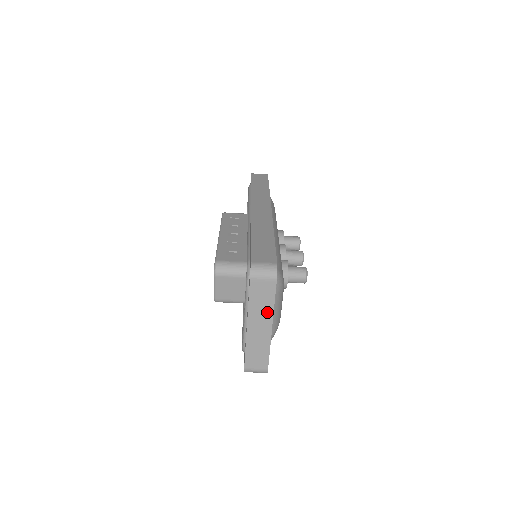
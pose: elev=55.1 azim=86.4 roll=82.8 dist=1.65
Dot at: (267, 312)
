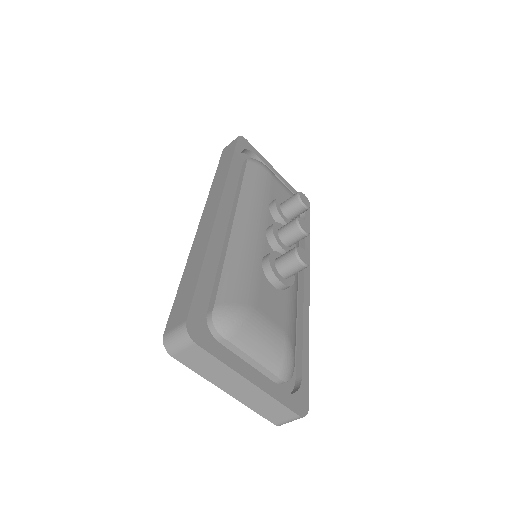
Dot at: (227, 373)
